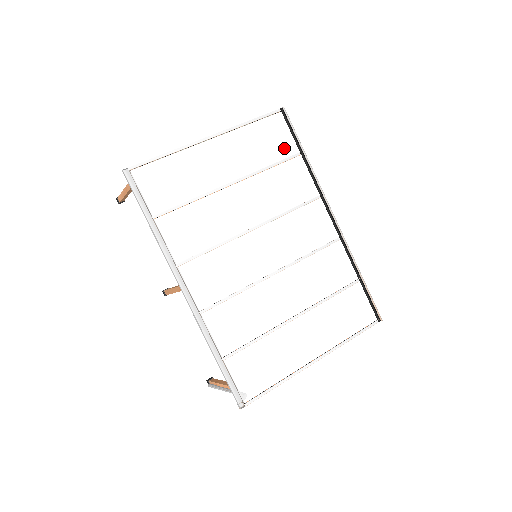
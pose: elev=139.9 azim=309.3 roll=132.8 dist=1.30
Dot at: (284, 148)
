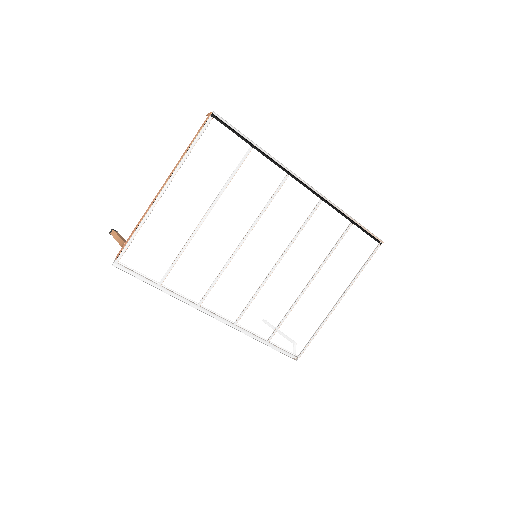
Dot at: (234, 152)
